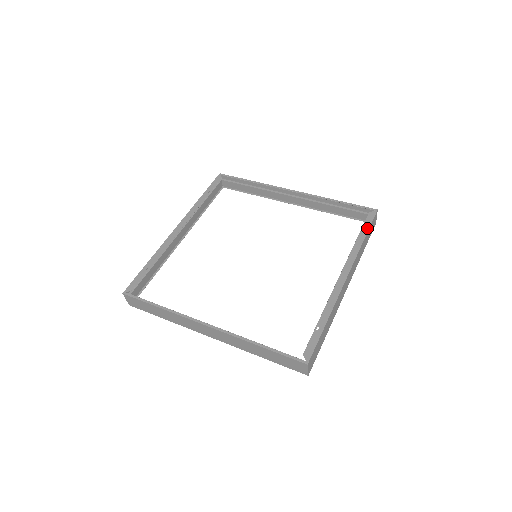
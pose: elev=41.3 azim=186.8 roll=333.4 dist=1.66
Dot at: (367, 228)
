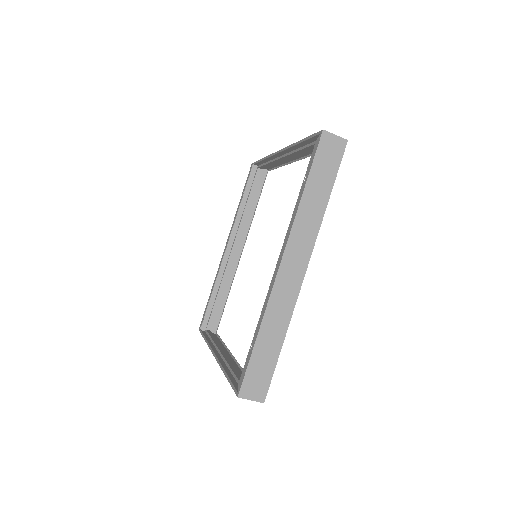
Dot at: (308, 171)
